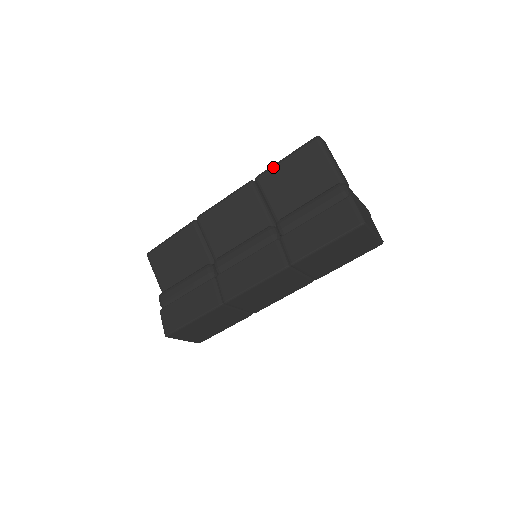
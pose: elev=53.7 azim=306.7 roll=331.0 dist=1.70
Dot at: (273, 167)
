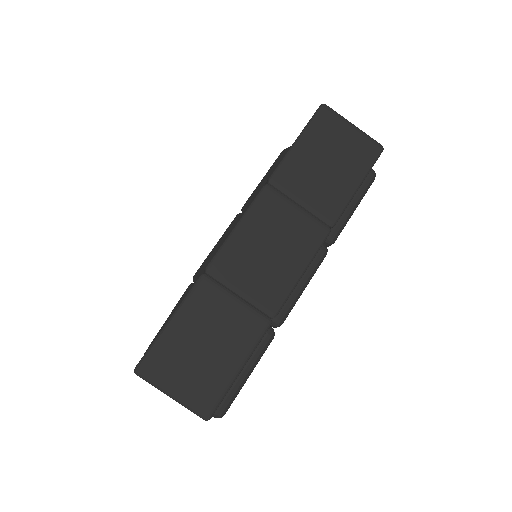
Dot at: (254, 191)
